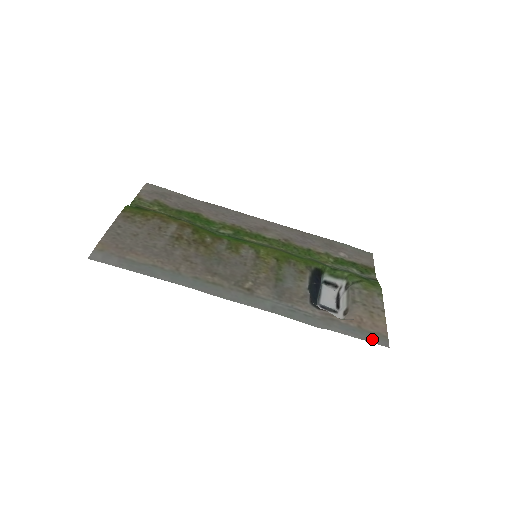
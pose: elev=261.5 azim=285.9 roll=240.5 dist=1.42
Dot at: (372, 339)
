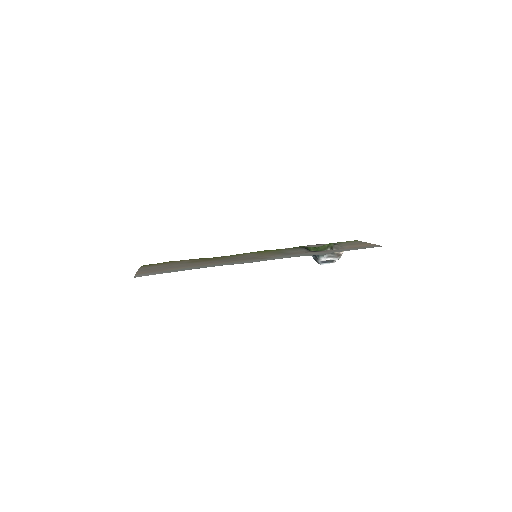
Dot at: (368, 247)
